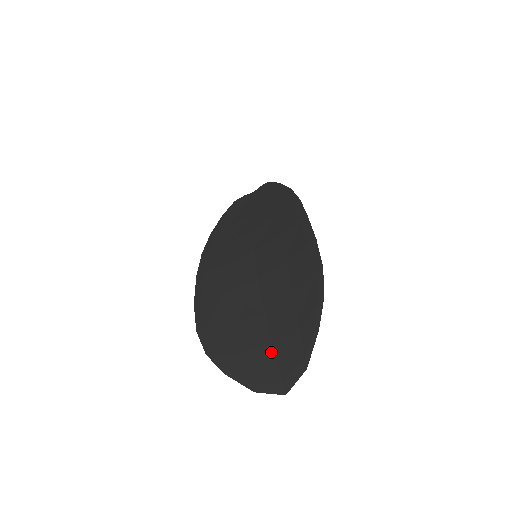
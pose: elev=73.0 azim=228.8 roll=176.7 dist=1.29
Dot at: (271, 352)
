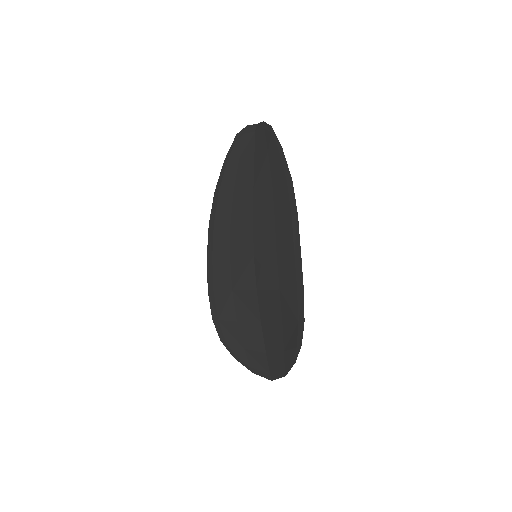
Dot at: (264, 353)
